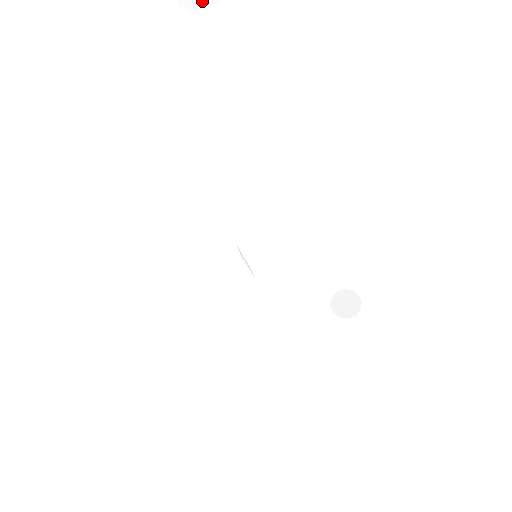
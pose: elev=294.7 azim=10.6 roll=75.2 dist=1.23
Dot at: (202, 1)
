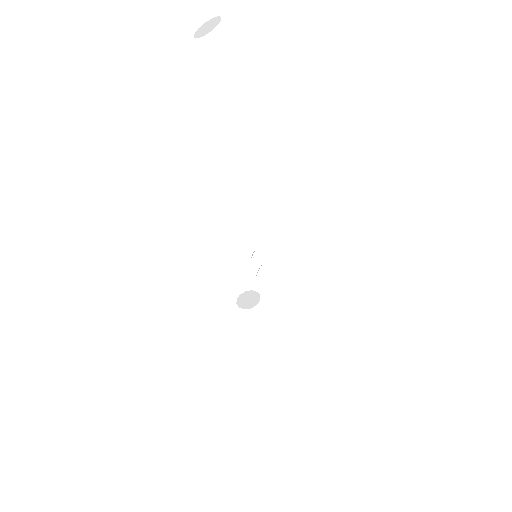
Dot at: (201, 34)
